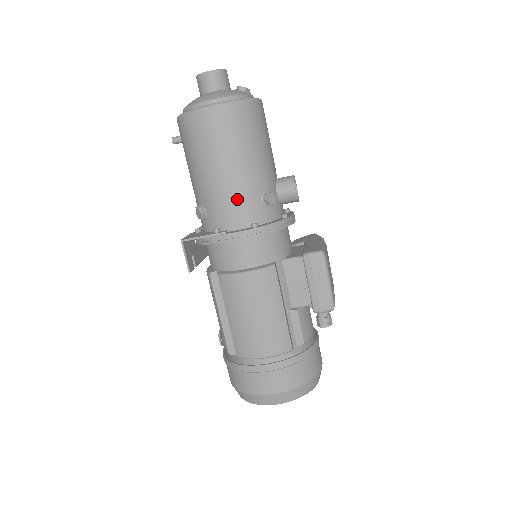
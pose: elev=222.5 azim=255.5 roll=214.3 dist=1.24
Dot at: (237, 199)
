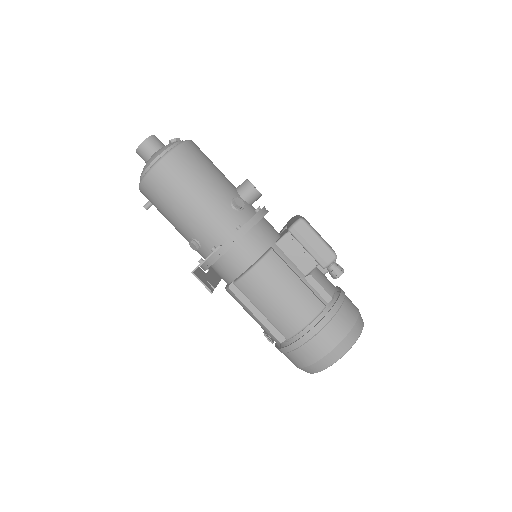
Dot at: (214, 217)
